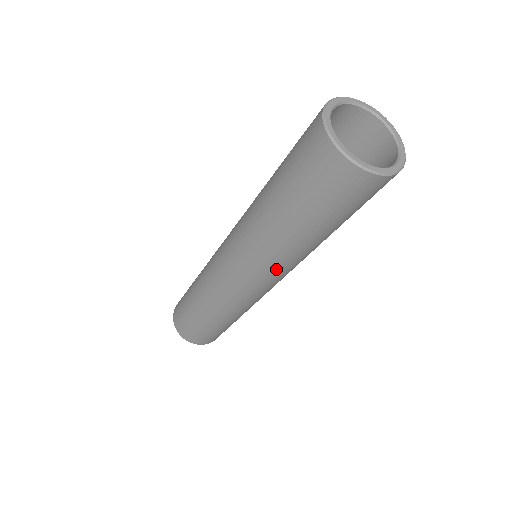
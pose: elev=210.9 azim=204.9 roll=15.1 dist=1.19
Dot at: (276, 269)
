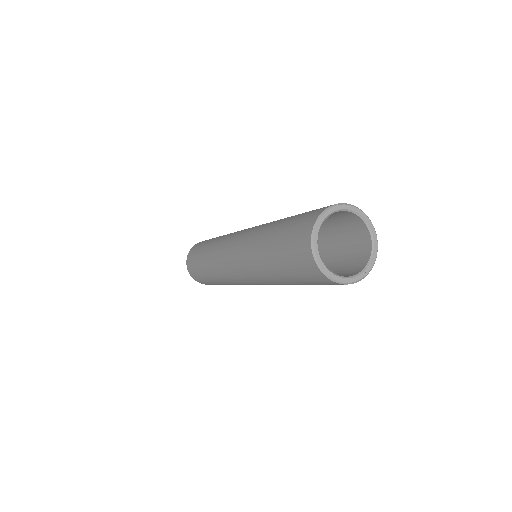
Dot at: (255, 279)
